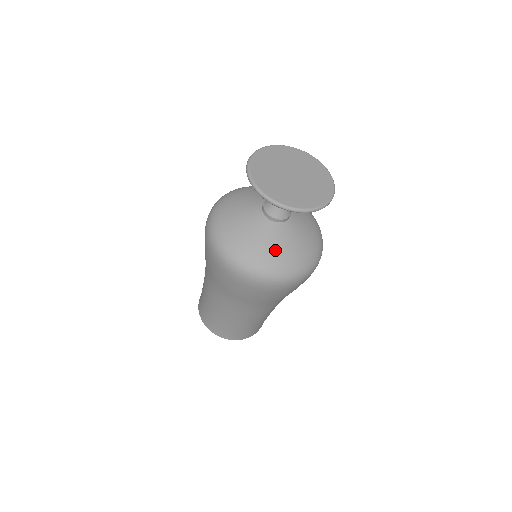
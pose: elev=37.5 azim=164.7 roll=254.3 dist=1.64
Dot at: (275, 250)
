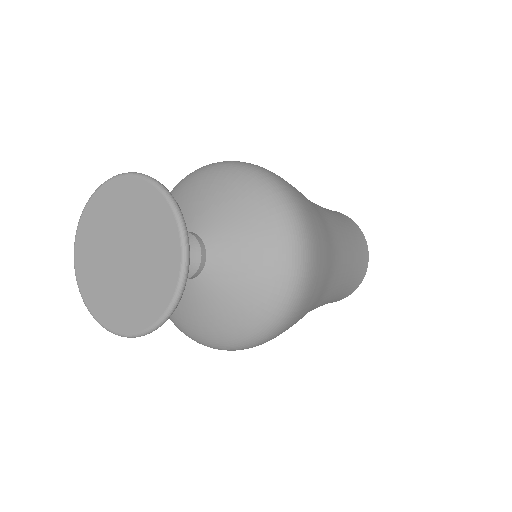
Dot at: (184, 314)
